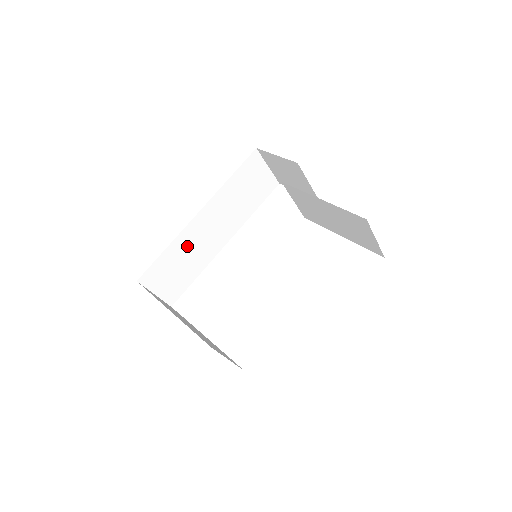
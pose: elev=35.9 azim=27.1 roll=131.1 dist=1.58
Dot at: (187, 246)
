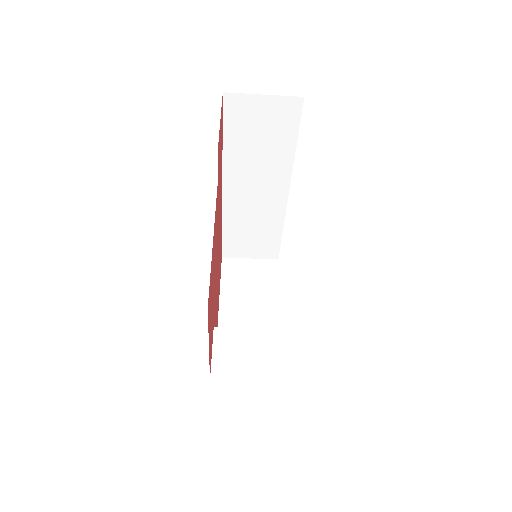
Dot at: (242, 217)
